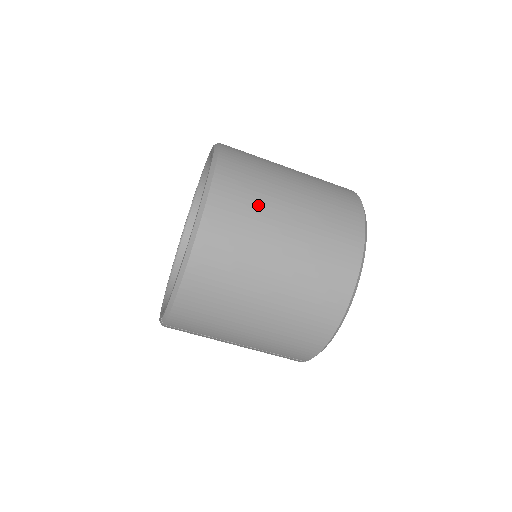
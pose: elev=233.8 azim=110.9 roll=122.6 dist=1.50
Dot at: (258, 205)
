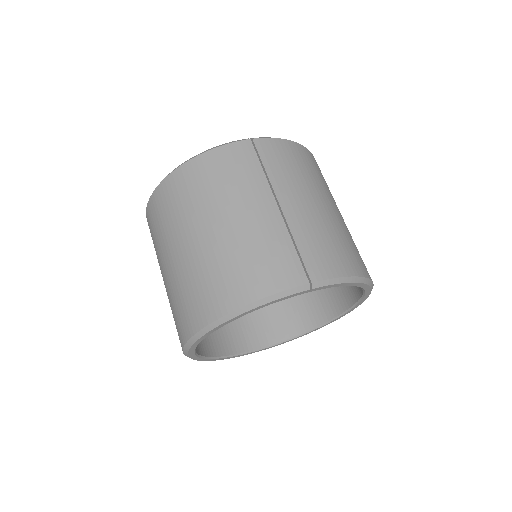
Dot at: occluded
